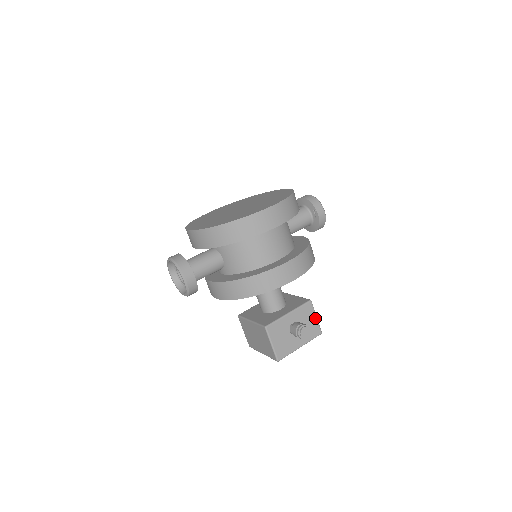
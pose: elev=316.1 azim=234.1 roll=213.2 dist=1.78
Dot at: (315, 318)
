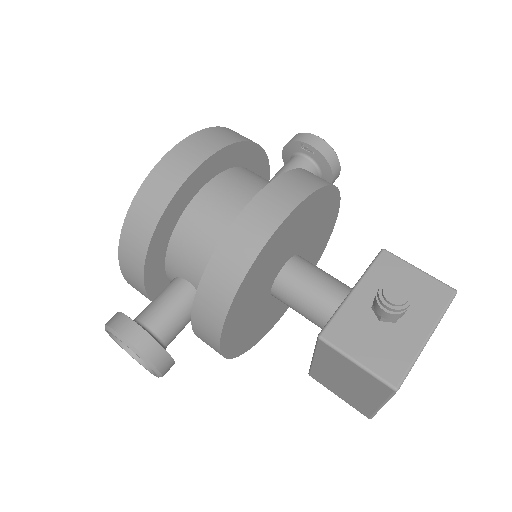
Dot at: (417, 272)
